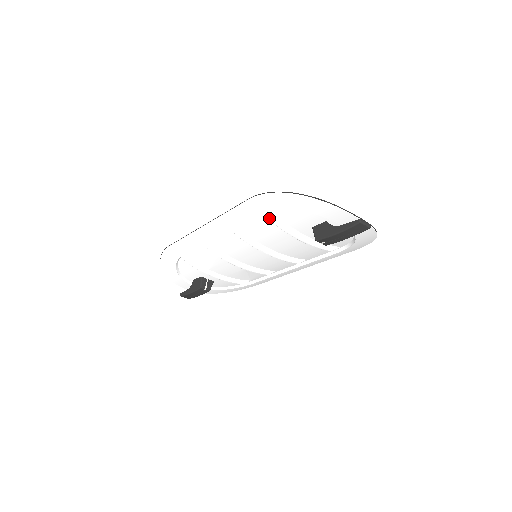
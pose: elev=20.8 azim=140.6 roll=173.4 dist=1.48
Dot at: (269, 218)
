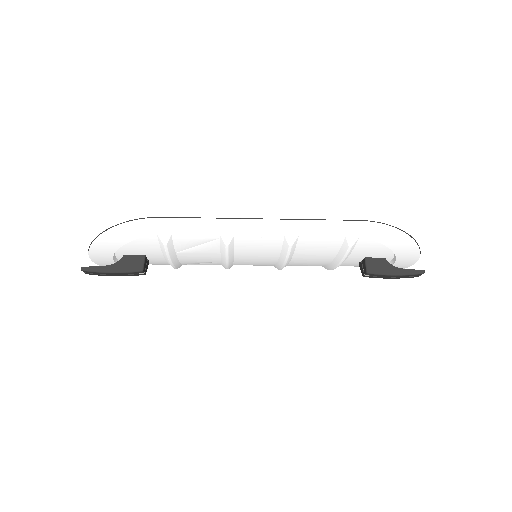
Dot at: (350, 241)
